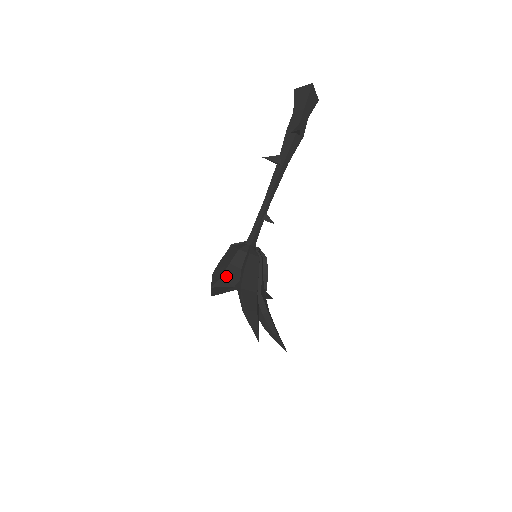
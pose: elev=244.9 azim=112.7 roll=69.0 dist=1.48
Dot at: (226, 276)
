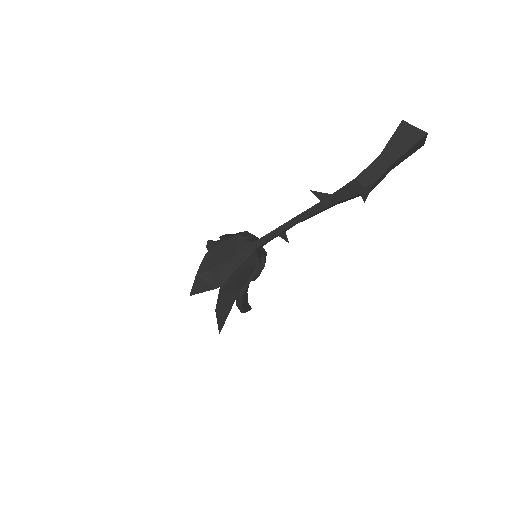
Dot at: (215, 272)
